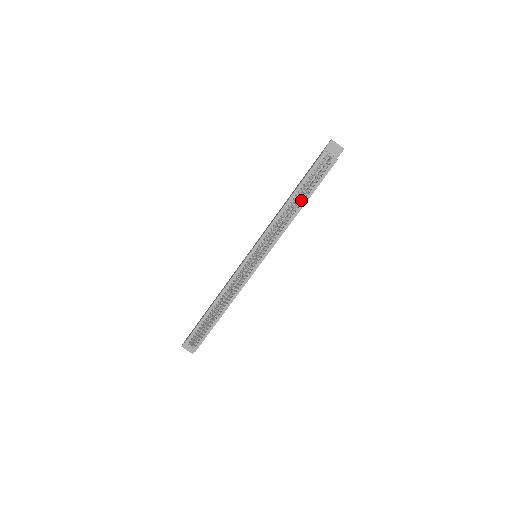
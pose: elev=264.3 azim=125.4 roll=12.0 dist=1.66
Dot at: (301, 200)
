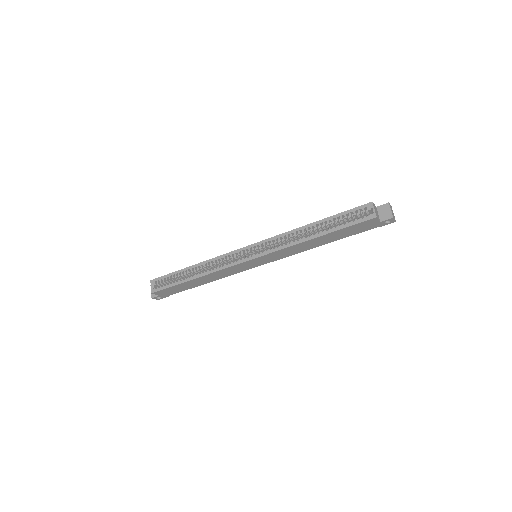
Dot at: (322, 230)
